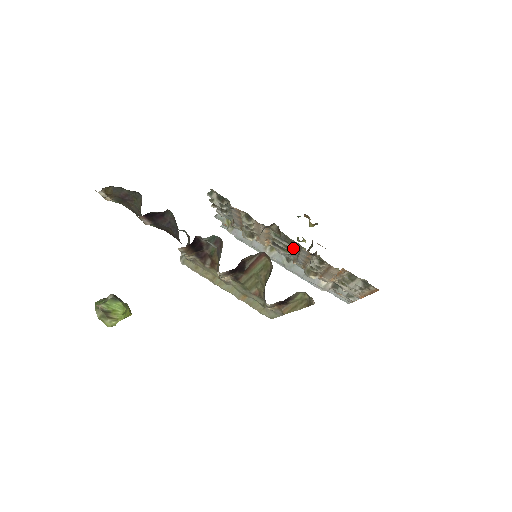
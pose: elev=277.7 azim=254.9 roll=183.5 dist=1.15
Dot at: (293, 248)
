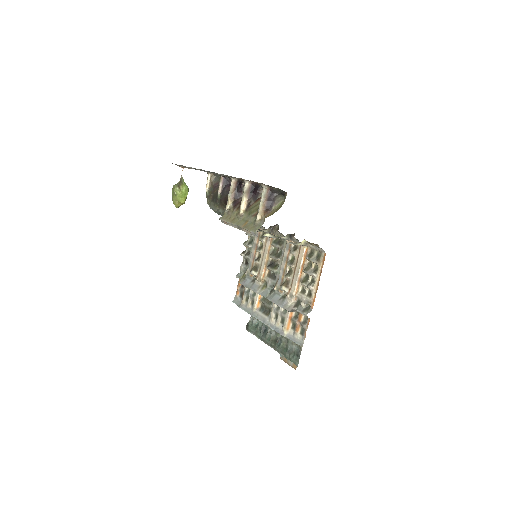
Dot at: (280, 257)
